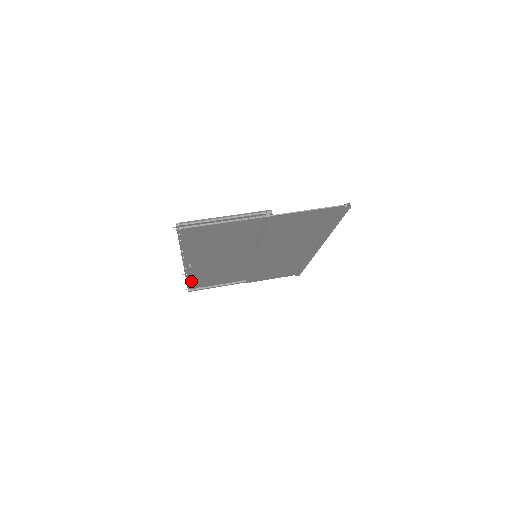
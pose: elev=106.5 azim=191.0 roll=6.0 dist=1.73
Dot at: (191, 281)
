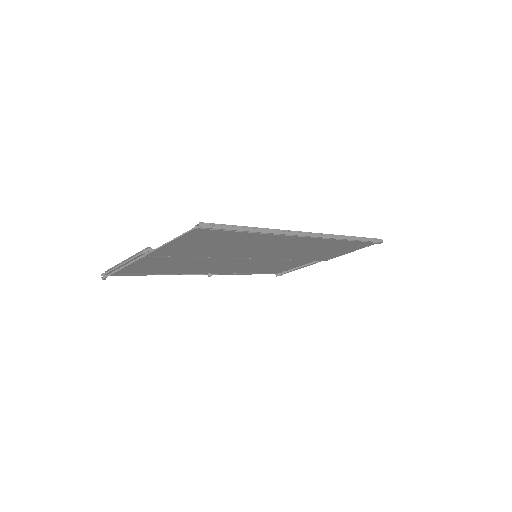
Dot at: (258, 272)
